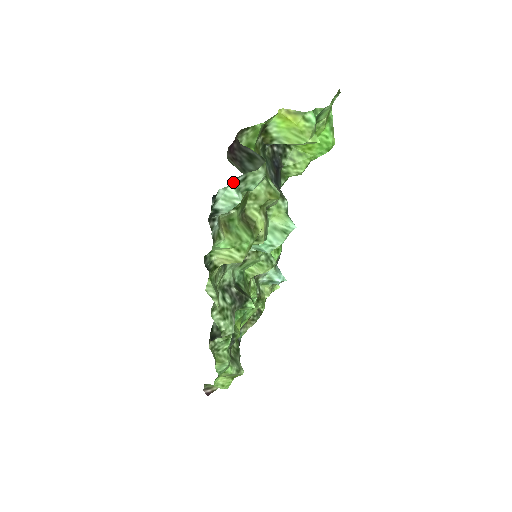
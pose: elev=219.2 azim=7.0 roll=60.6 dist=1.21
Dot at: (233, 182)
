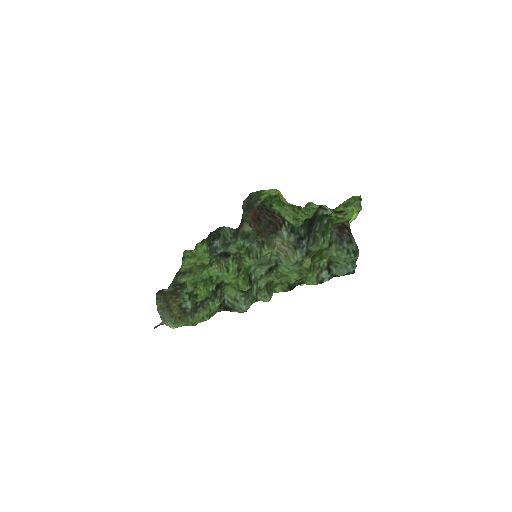
Dot at: occluded
